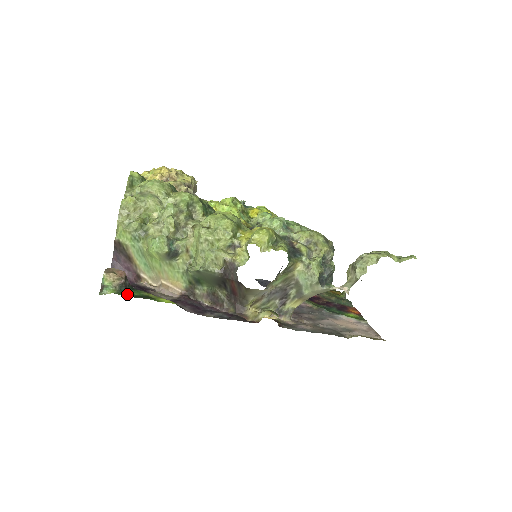
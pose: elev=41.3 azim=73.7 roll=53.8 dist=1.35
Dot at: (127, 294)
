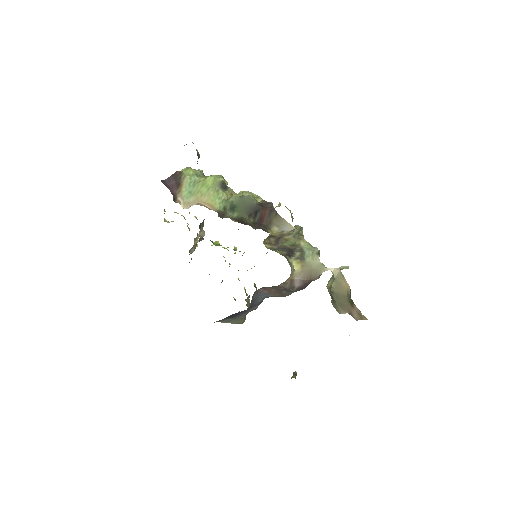
Dot at: occluded
